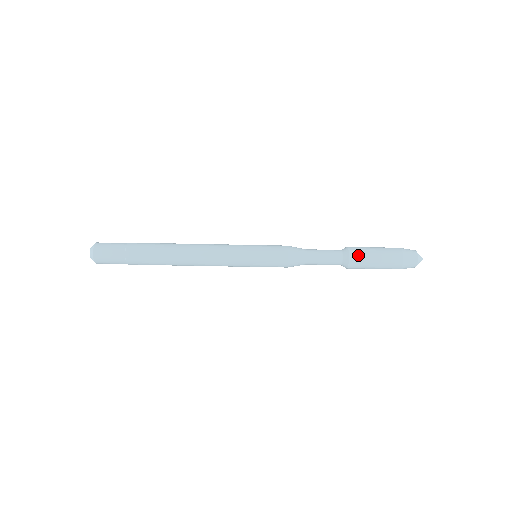
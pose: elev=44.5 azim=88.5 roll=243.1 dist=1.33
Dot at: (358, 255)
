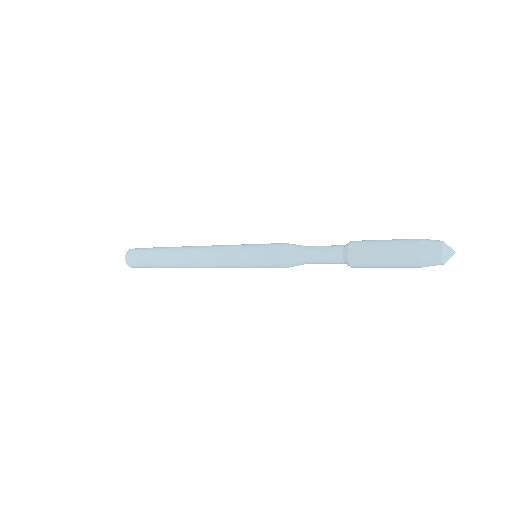
Dot at: (359, 247)
